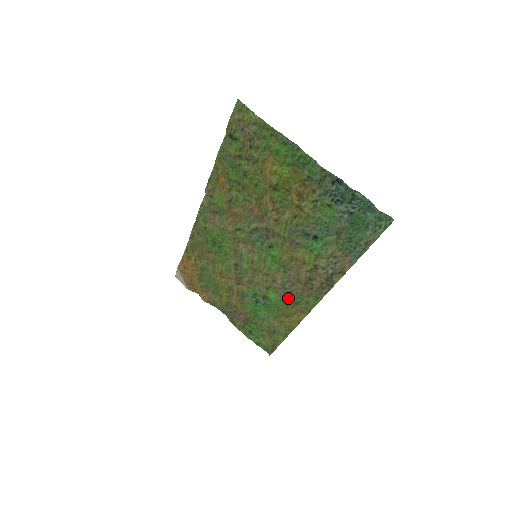
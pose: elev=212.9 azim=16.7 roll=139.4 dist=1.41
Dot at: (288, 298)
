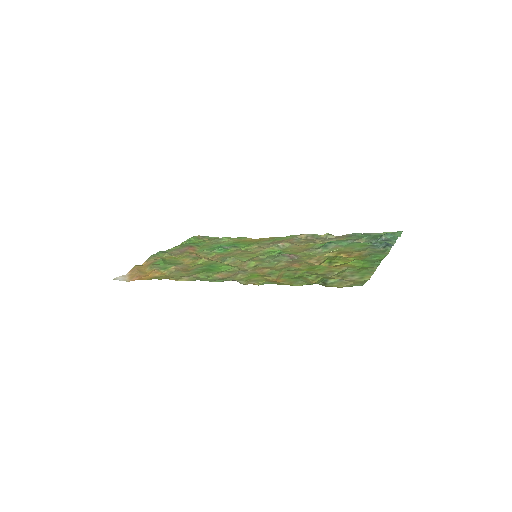
Dot at: (264, 244)
